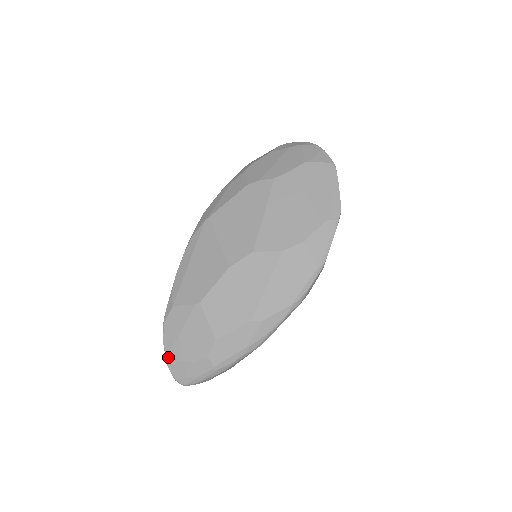
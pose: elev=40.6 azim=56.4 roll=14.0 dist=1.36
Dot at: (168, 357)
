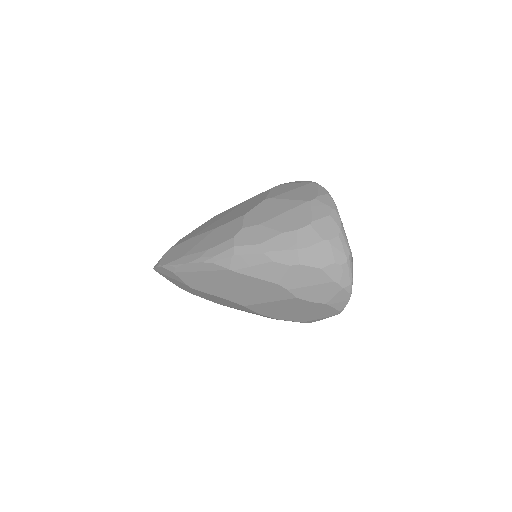
Dot at: (155, 270)
